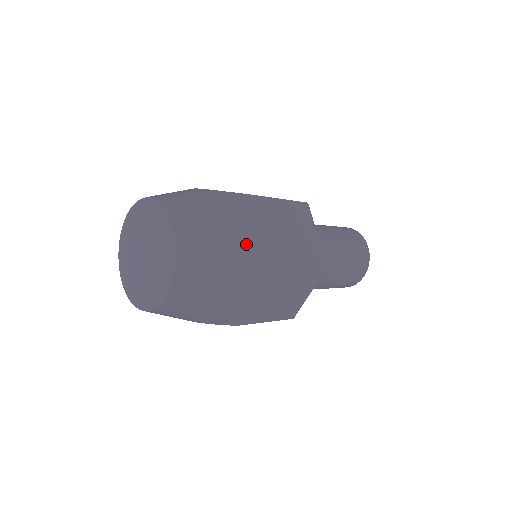
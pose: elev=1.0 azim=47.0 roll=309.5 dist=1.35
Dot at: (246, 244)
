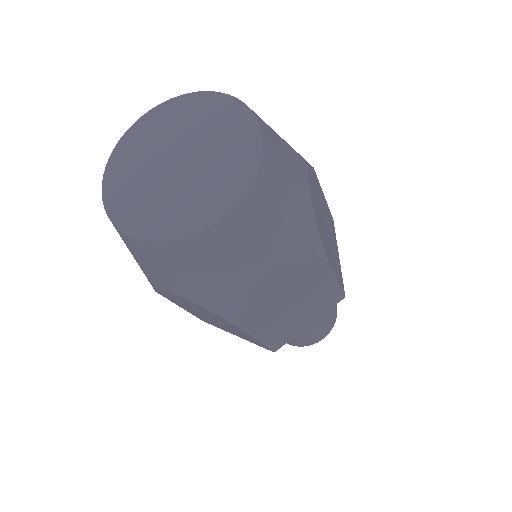
Dot at: (315, 212)
